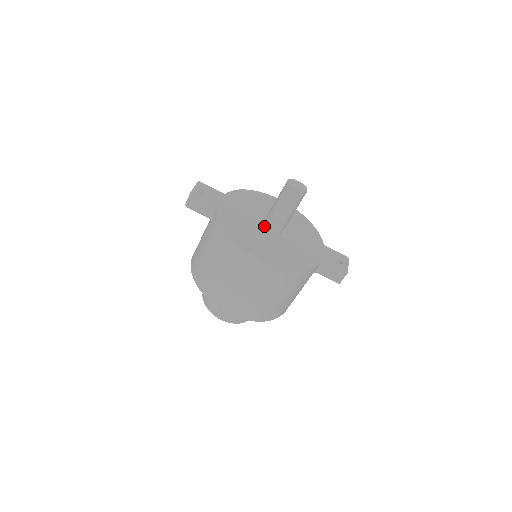
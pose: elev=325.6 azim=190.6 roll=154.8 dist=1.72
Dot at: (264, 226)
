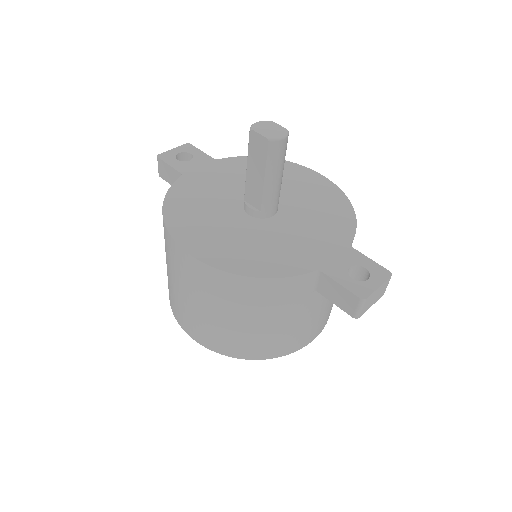
Dot at: (243, 205)
